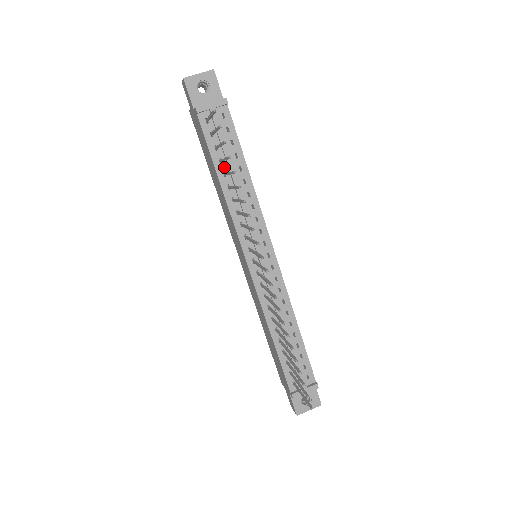
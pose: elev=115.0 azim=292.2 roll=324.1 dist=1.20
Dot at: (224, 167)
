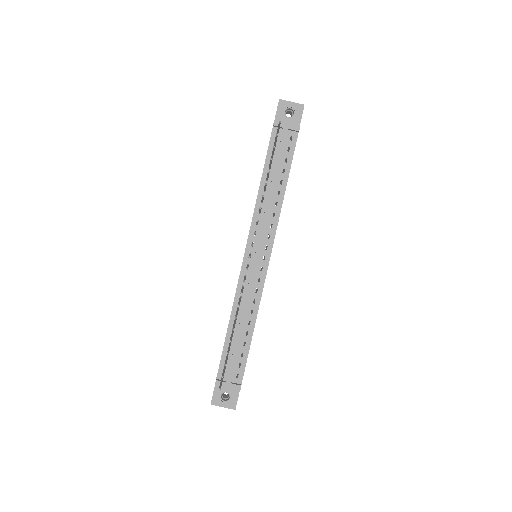
Dot at: (270, 174)
